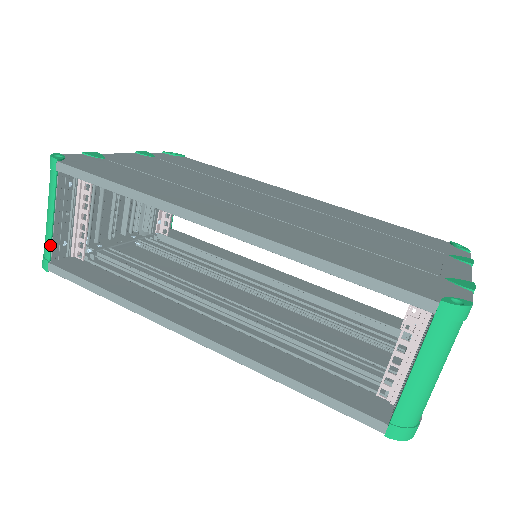
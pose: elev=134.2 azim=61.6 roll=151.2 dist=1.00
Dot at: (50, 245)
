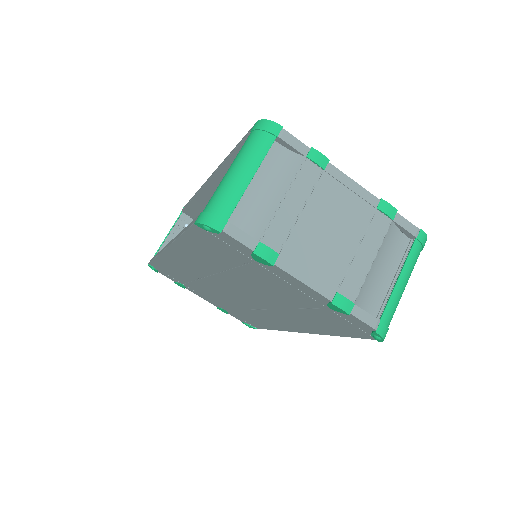
Dot at: (158, 250)
